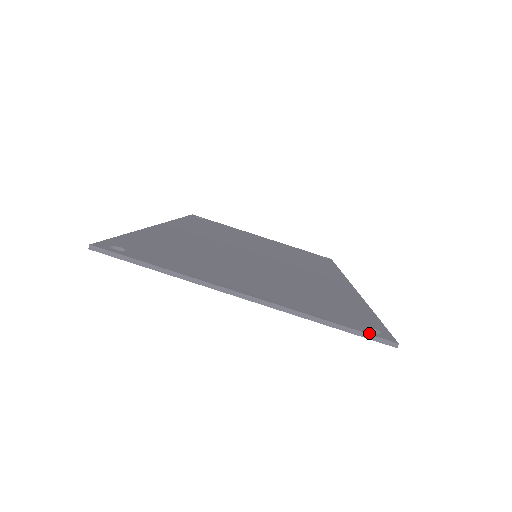
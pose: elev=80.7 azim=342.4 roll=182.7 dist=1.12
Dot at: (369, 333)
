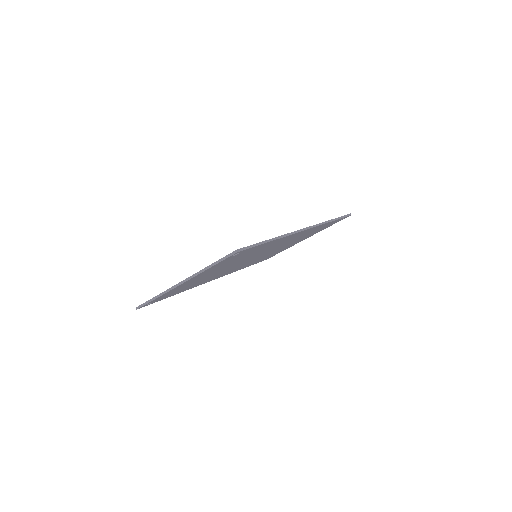
Dot at: (226, 256)
